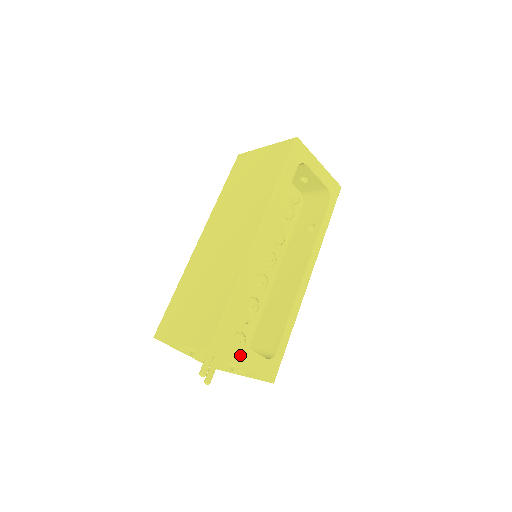
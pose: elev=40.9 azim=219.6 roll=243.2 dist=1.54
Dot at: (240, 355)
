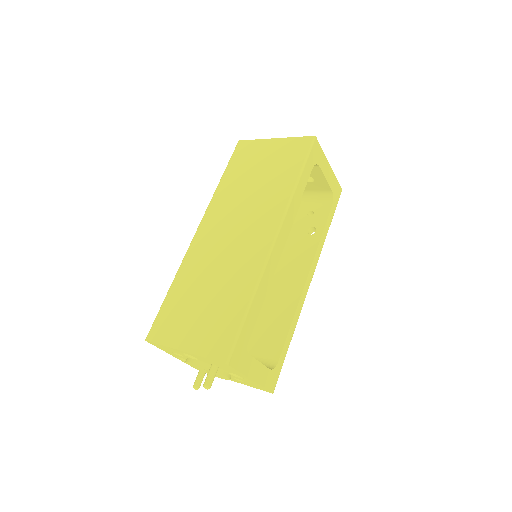
Dot at: (250, 368)
